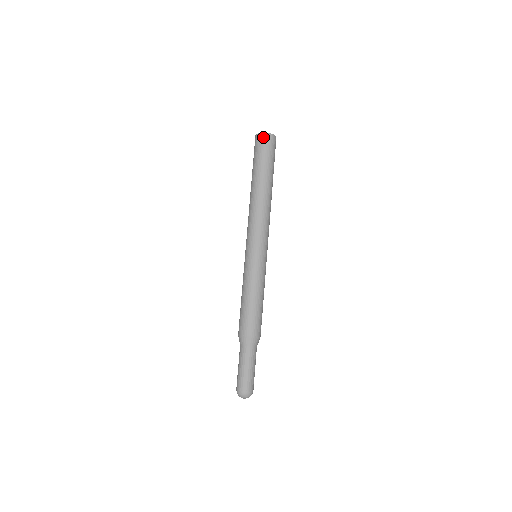
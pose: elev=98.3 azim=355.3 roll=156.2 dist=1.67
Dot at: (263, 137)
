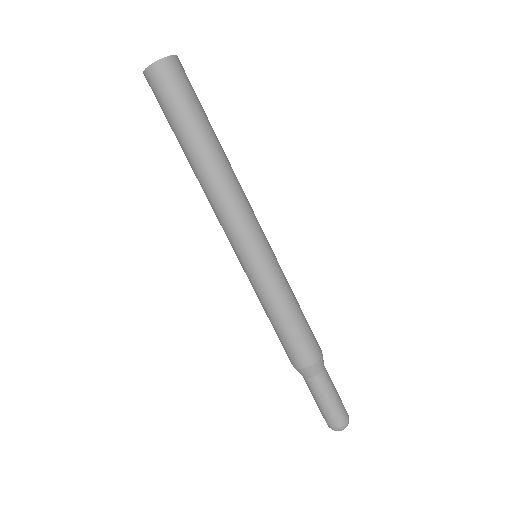
Dot at: (148, 79)
